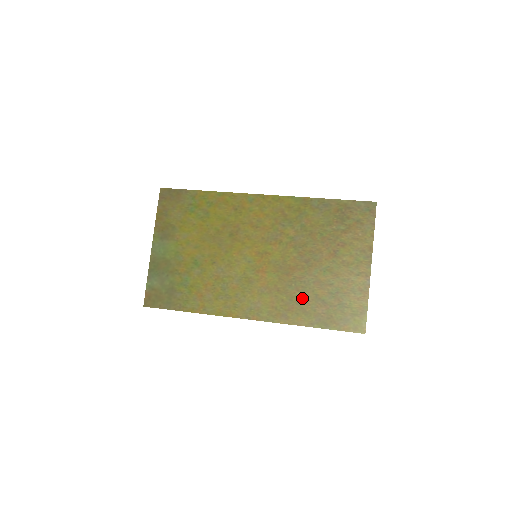
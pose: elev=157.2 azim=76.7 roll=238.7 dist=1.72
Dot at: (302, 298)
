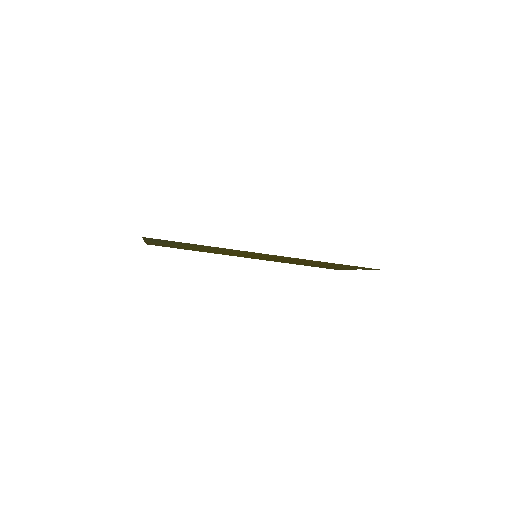
Dot at: occluded
